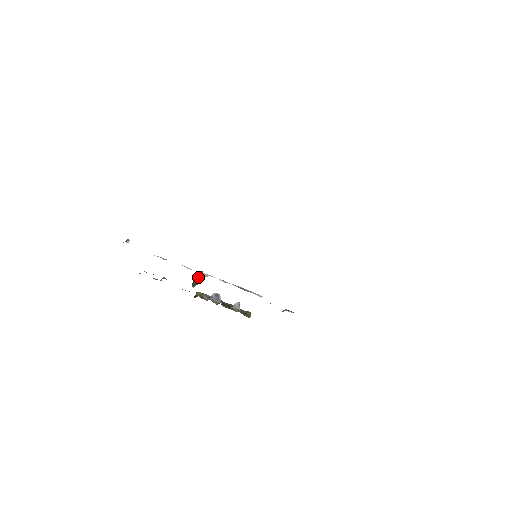
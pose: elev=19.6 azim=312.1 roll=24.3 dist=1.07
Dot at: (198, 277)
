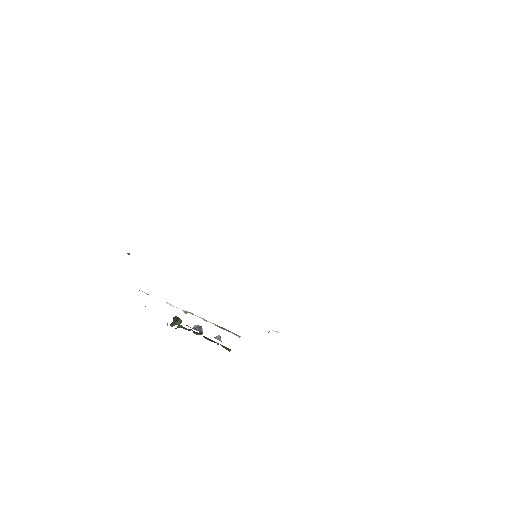
Dot at: (177, 319)
